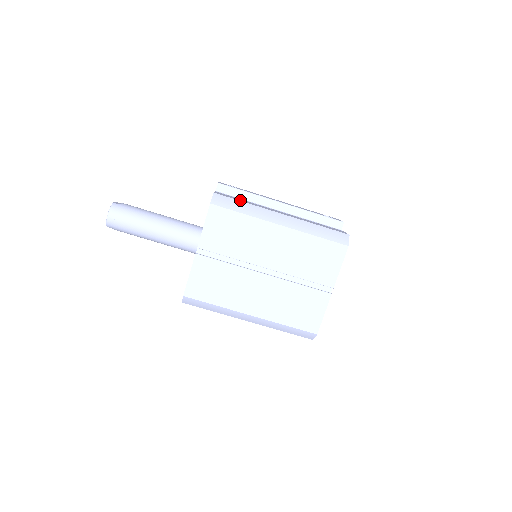
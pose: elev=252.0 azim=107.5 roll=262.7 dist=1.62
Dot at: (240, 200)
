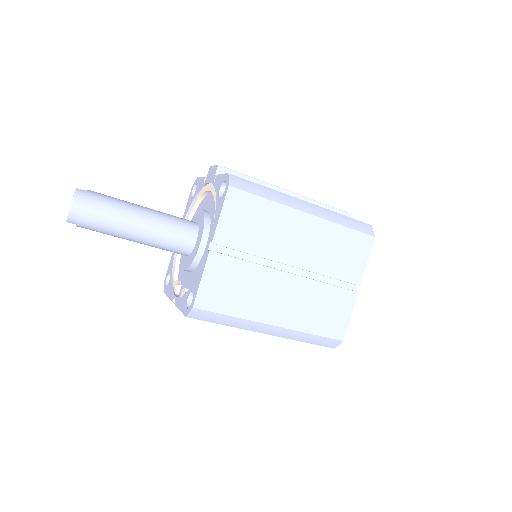
Dot at: occluded
